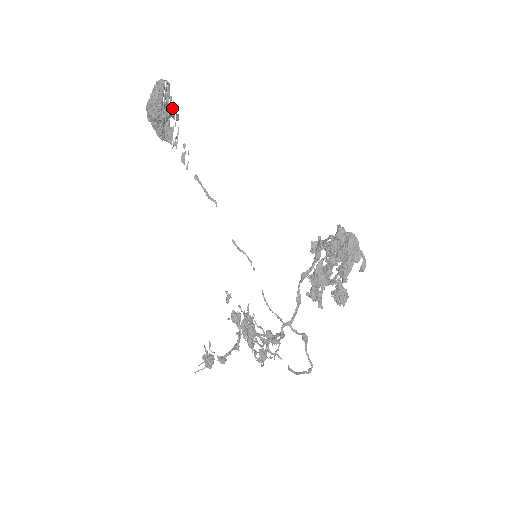
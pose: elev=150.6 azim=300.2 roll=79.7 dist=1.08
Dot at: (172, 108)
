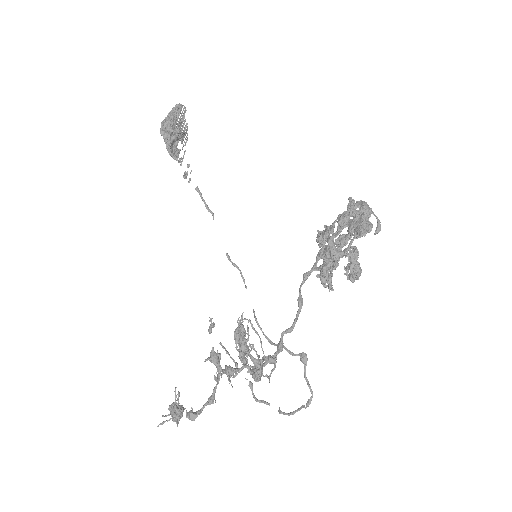
Dot at: (185, 127)
